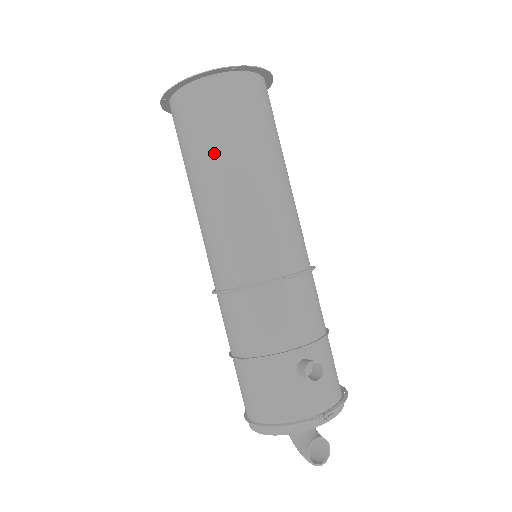
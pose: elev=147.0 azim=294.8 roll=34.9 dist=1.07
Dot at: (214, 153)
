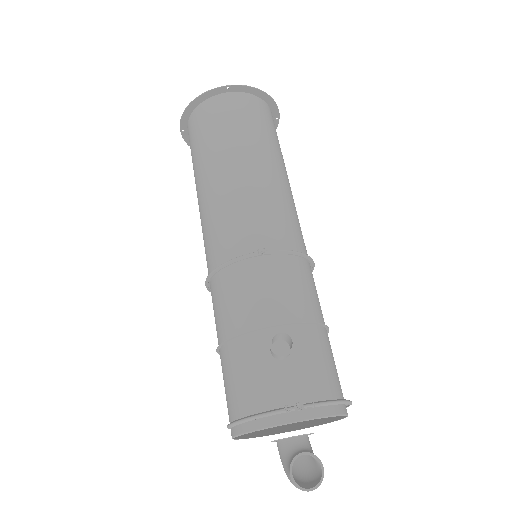
Dot at: (208, 154)
